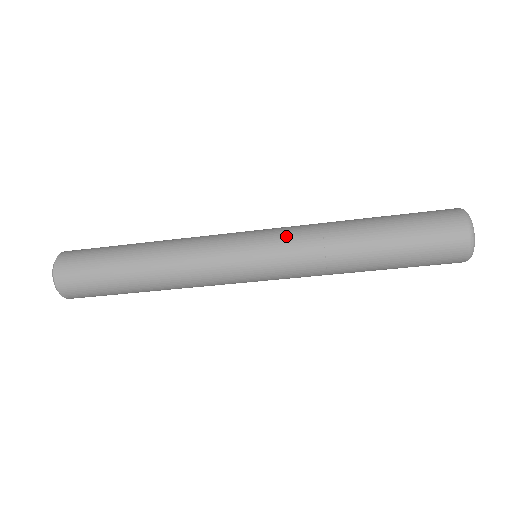
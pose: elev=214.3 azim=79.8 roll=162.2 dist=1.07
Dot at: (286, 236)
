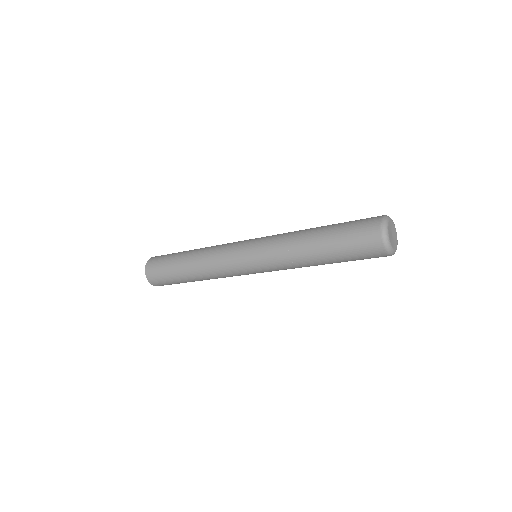
Dot at: (266, 252)
